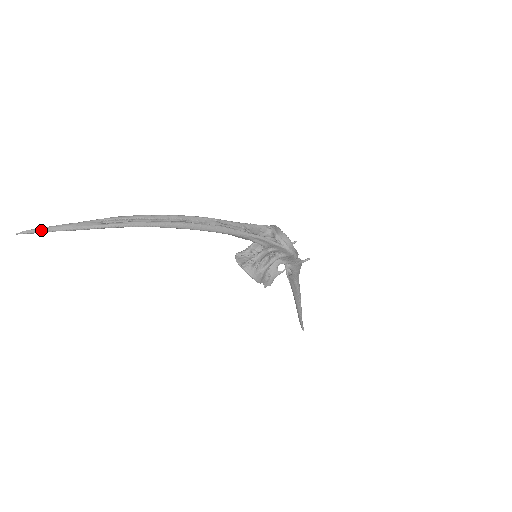
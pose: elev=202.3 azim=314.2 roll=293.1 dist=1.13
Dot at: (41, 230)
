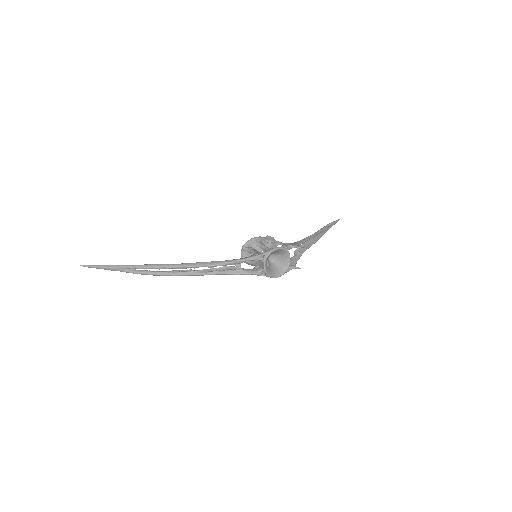
Dot at: occluded
